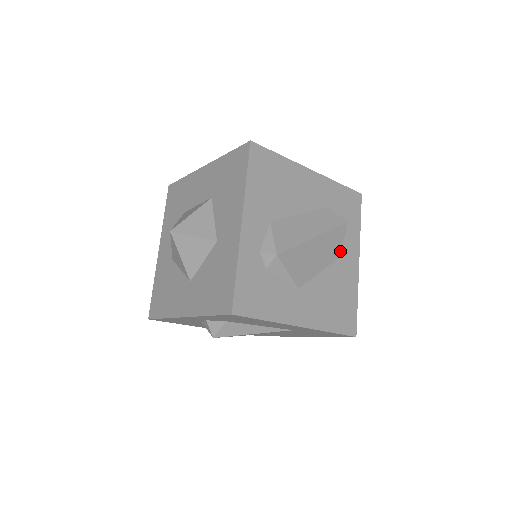
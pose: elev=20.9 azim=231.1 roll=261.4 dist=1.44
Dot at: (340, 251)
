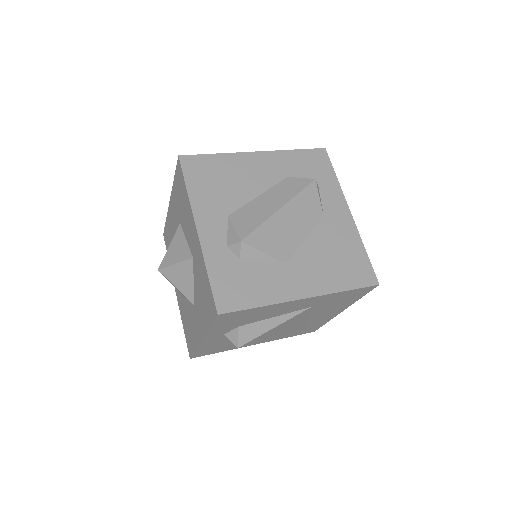
Dot at: (321, 210)
